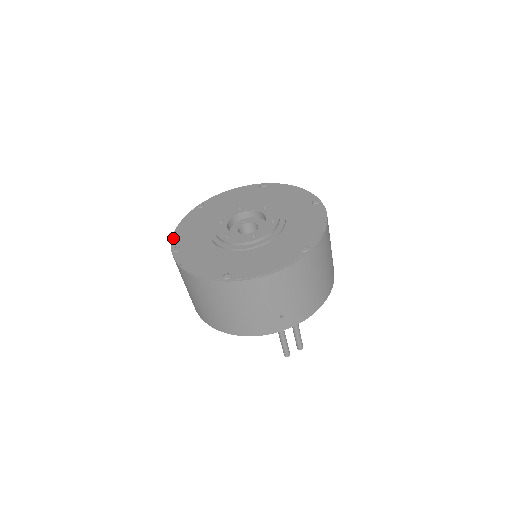
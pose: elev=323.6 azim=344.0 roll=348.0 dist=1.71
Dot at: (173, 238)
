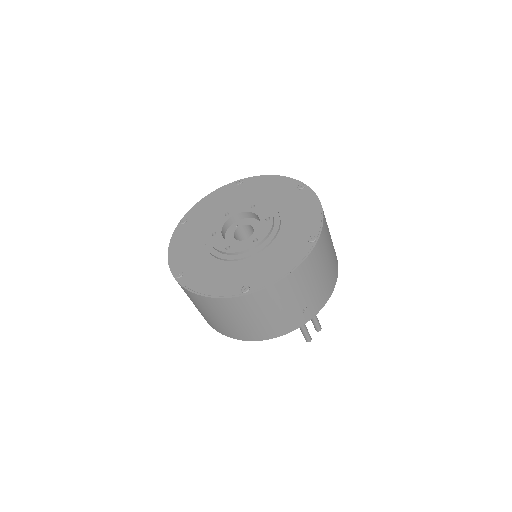
Dot at: (170, 264)
